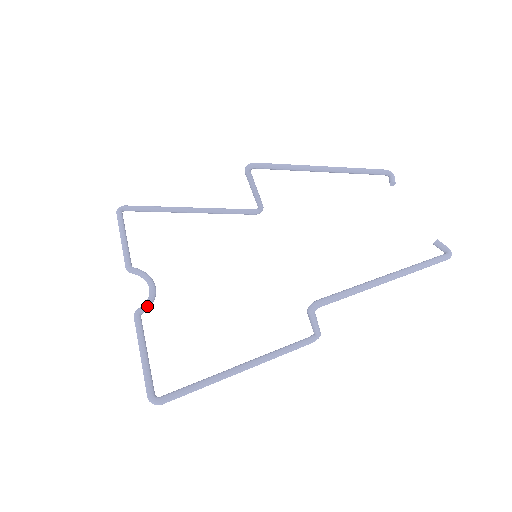
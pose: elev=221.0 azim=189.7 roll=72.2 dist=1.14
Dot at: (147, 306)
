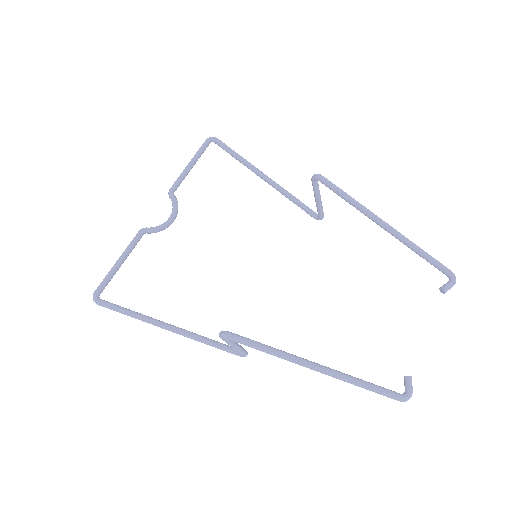
Dot at: (153, 230)
